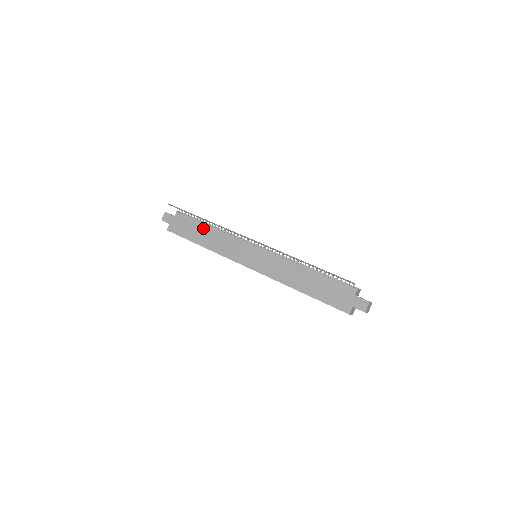
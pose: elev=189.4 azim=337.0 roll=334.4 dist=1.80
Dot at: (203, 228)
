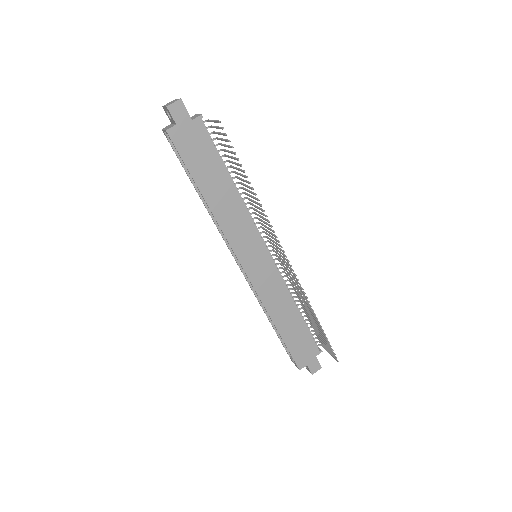
Dot at: (222, 175)
